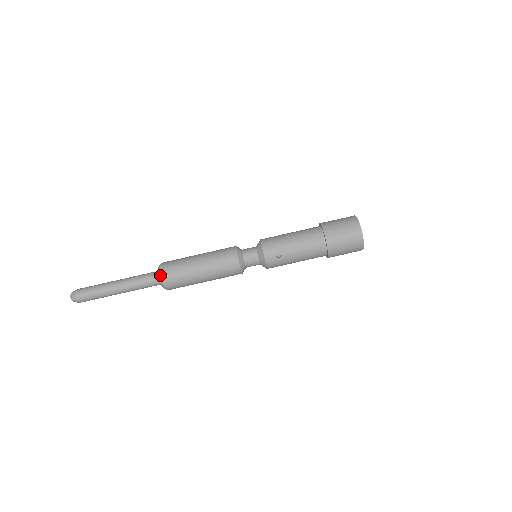
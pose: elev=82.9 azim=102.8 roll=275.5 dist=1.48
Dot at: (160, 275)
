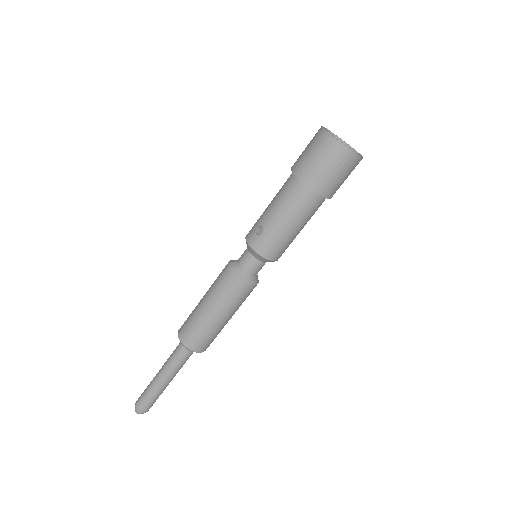
Dot at: (178, 335)
